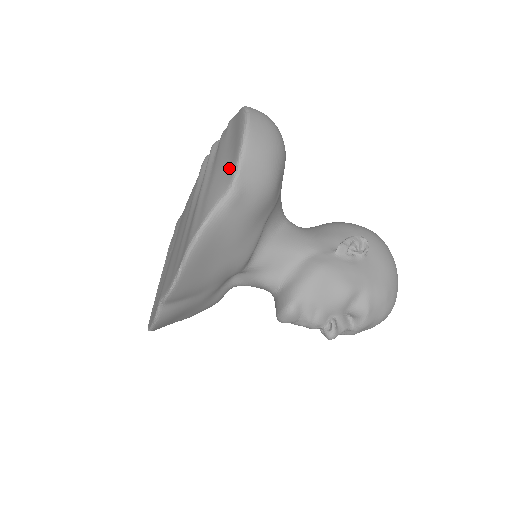
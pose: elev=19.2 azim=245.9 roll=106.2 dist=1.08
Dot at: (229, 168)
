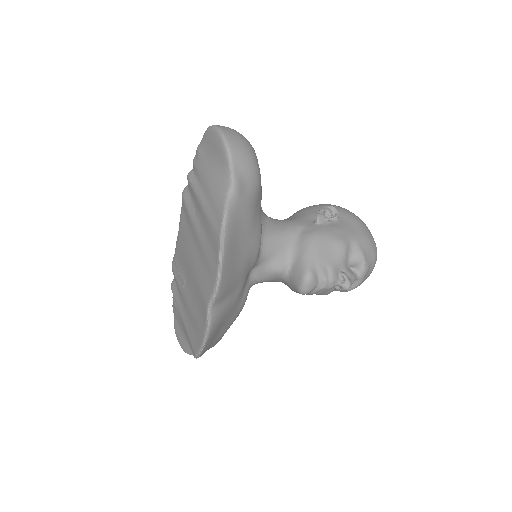
Dot at: (221, 171)
